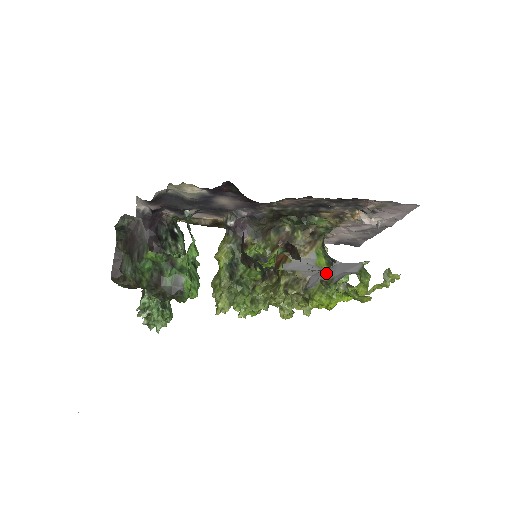
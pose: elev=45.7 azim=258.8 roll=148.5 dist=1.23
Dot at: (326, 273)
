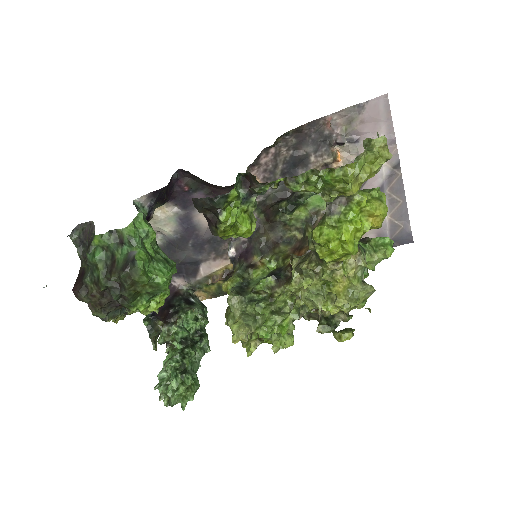
Dot at: occluded
